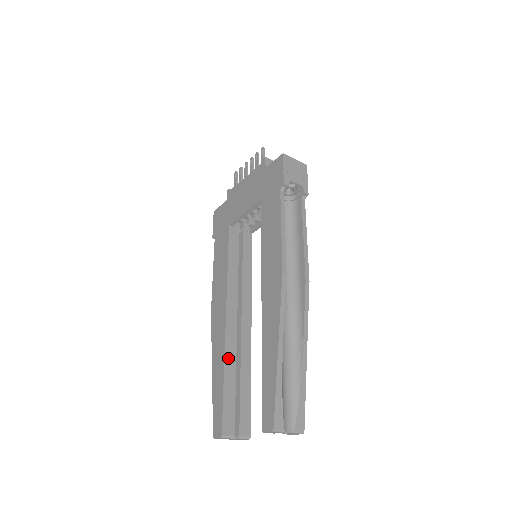
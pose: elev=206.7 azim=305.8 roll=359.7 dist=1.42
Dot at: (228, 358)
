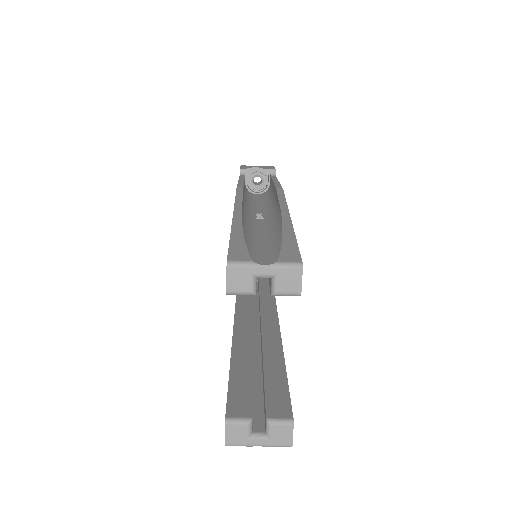
Dot at: (238, 347)
